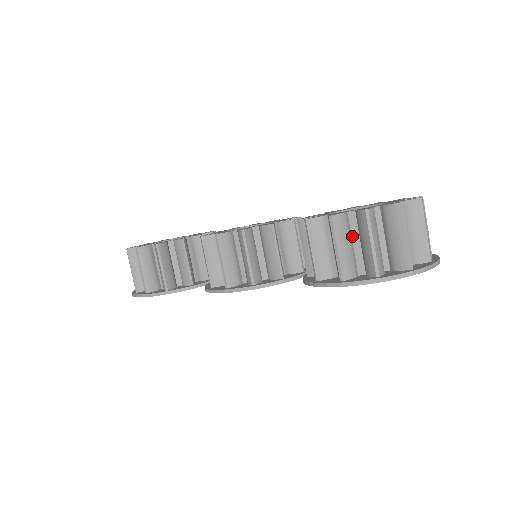
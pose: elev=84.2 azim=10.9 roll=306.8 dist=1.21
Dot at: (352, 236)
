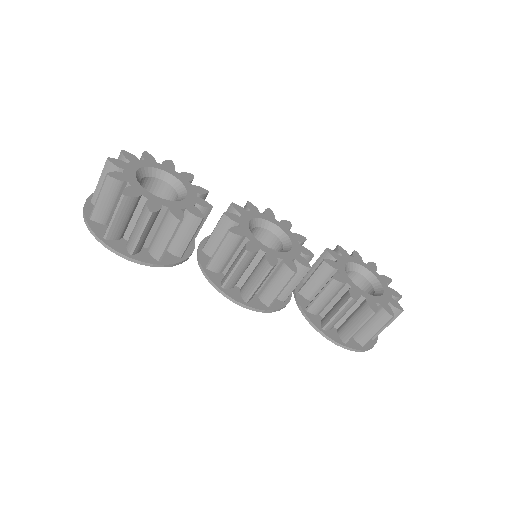
Dot at: occluded
